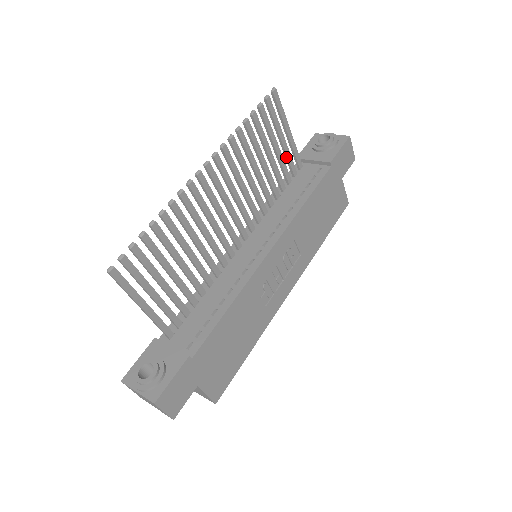
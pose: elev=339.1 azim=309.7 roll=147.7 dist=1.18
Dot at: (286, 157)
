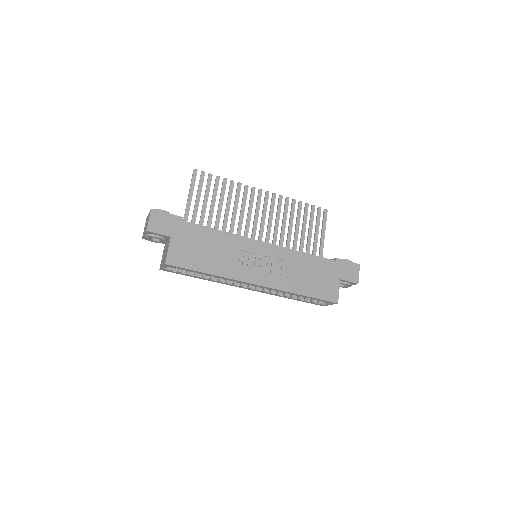
Dot at: (313, 246)
